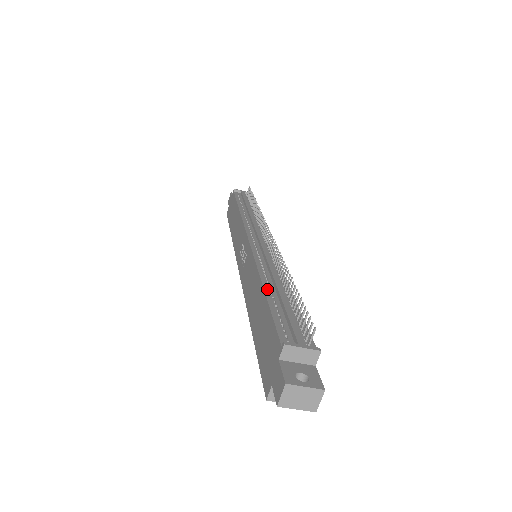
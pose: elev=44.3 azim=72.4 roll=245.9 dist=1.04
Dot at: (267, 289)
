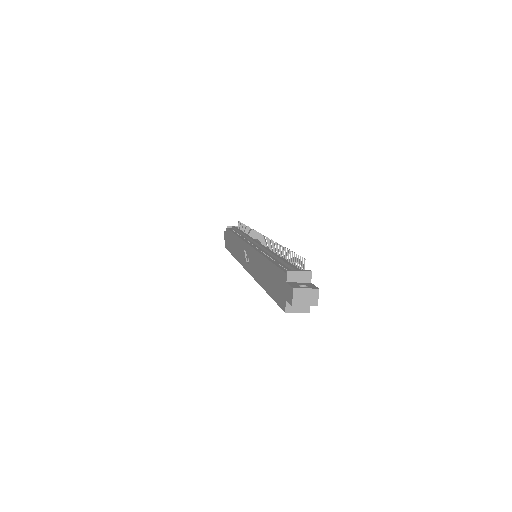
Dot at: (269, 258)
